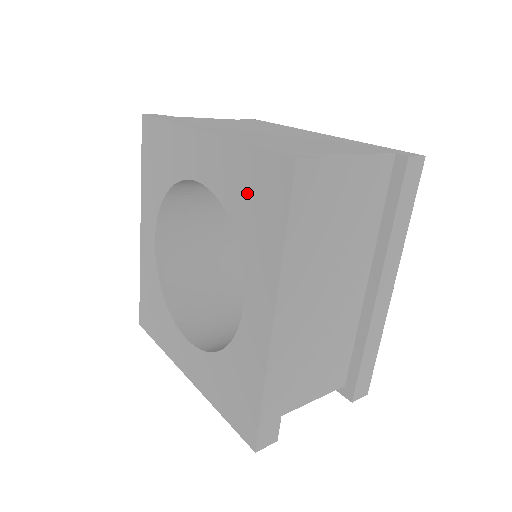
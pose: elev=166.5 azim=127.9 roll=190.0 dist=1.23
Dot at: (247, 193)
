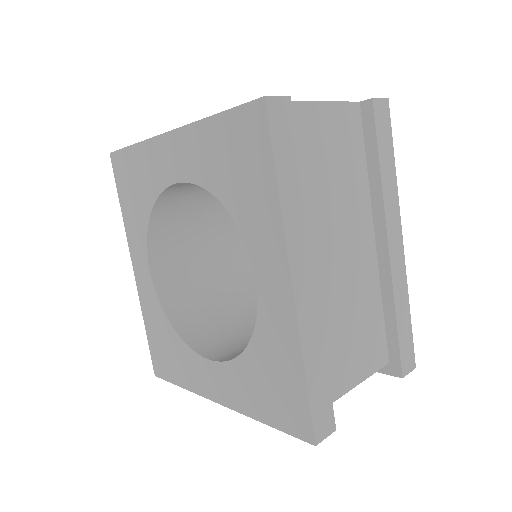
Dot at: (228, 162)
